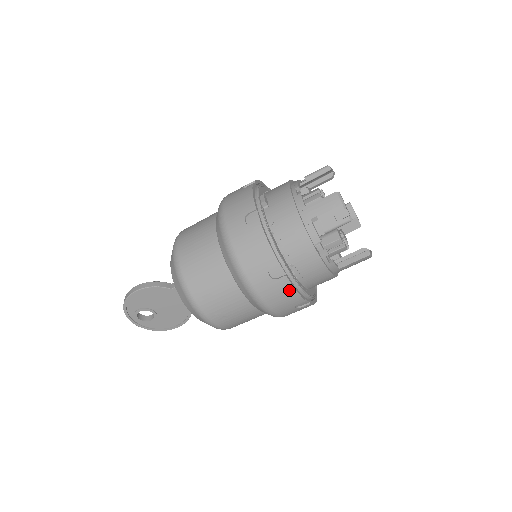
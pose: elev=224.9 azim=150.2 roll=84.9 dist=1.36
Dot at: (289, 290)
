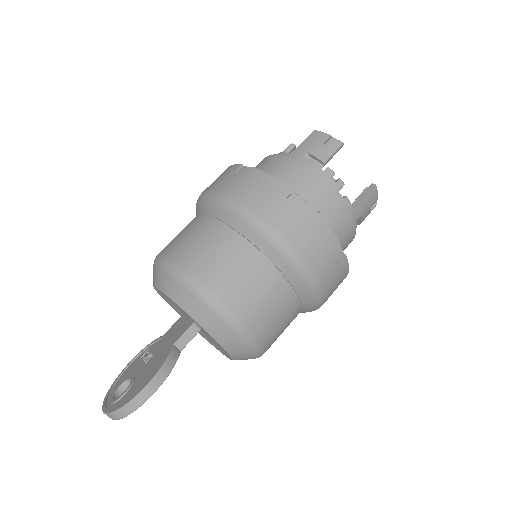
Dot at: occluded
